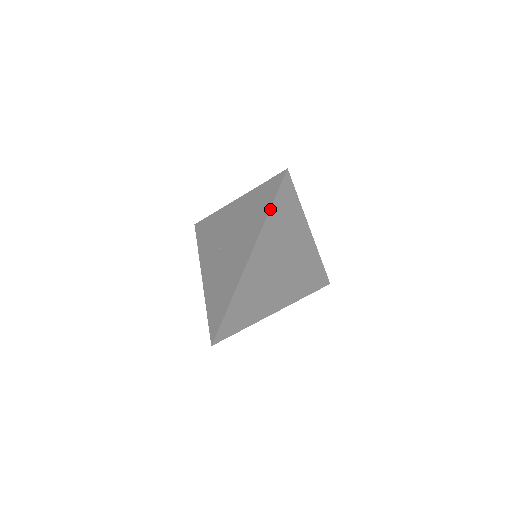
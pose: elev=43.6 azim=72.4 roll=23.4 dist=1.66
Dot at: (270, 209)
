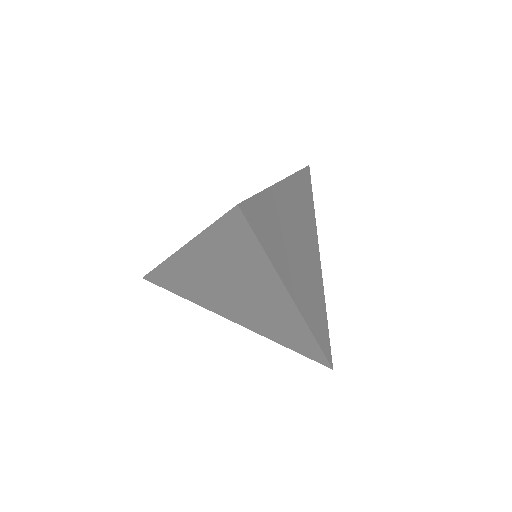
Dot at: (298, 171)
